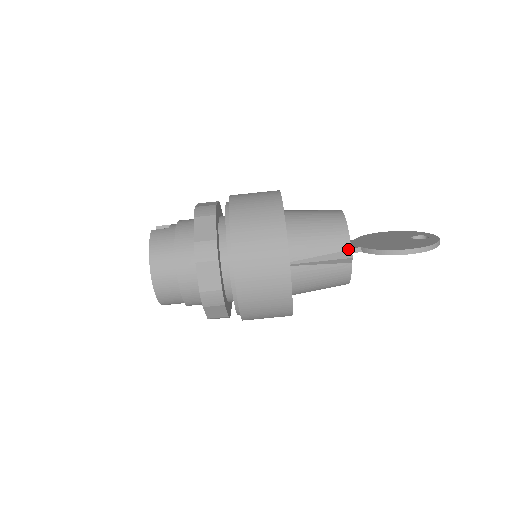
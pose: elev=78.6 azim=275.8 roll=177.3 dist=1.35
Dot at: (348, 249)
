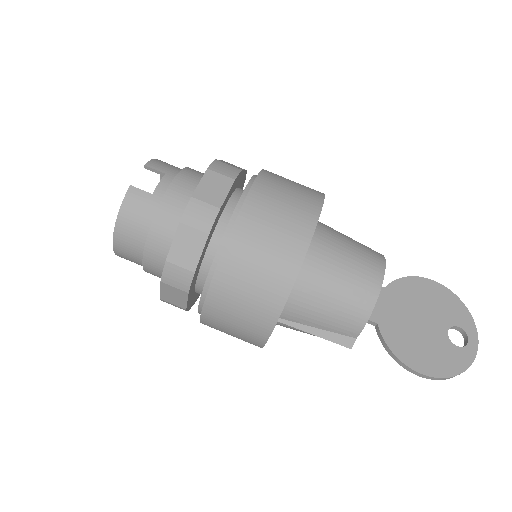
Dot at: (353, 337)
